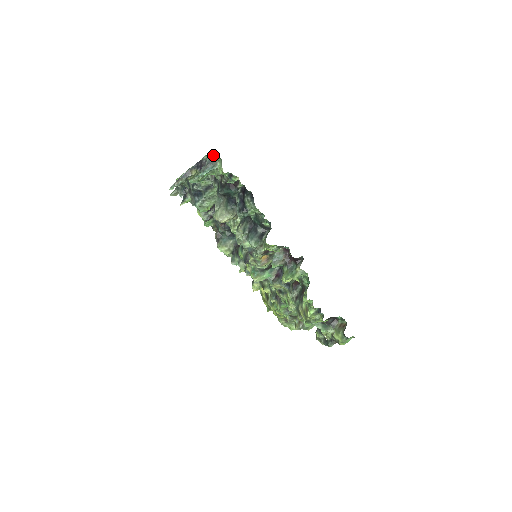
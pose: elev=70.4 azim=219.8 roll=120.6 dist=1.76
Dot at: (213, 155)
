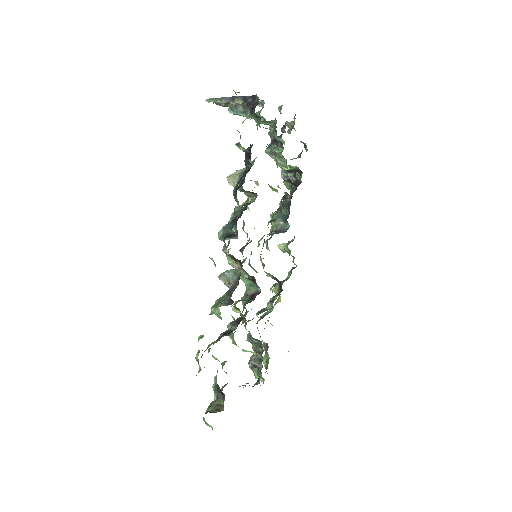
Dot at: occluded
